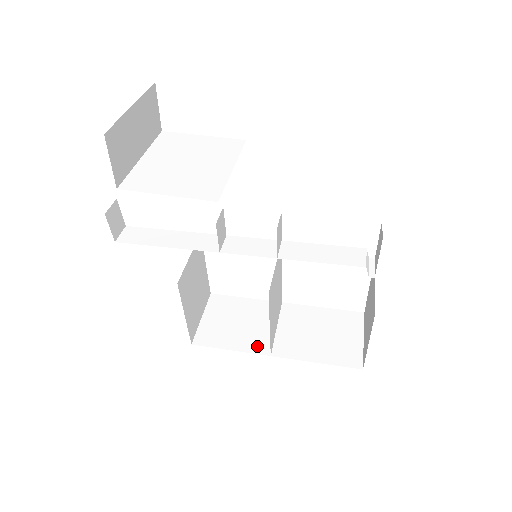
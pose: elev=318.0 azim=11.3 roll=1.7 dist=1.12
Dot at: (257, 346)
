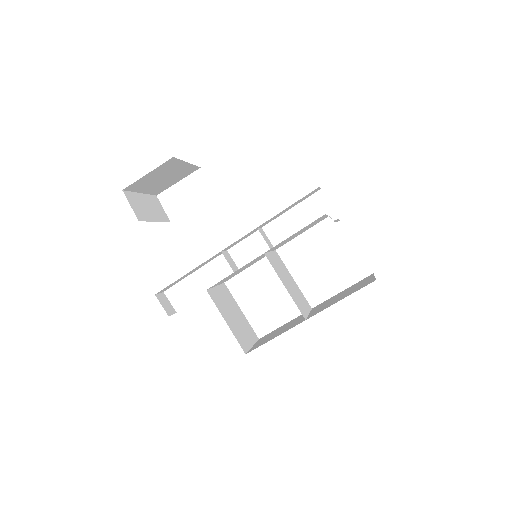
Dot at: (295, 325)
